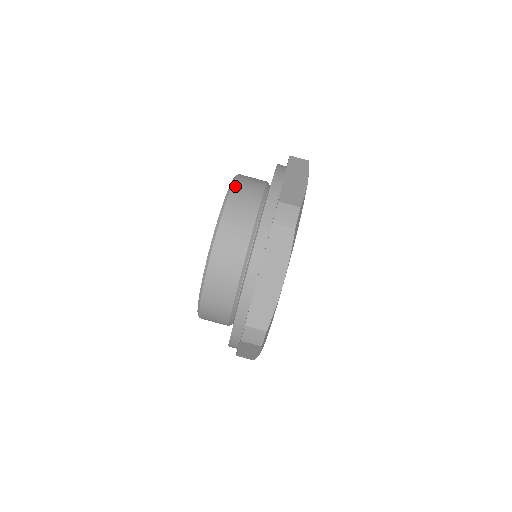
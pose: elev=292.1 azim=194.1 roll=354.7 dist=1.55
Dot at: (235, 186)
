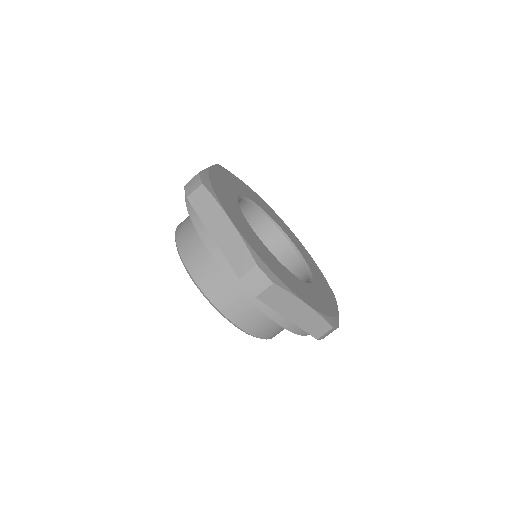
Dot at: (193, 273)
